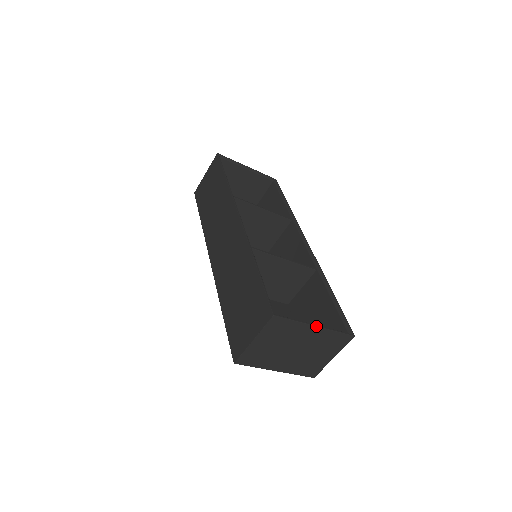
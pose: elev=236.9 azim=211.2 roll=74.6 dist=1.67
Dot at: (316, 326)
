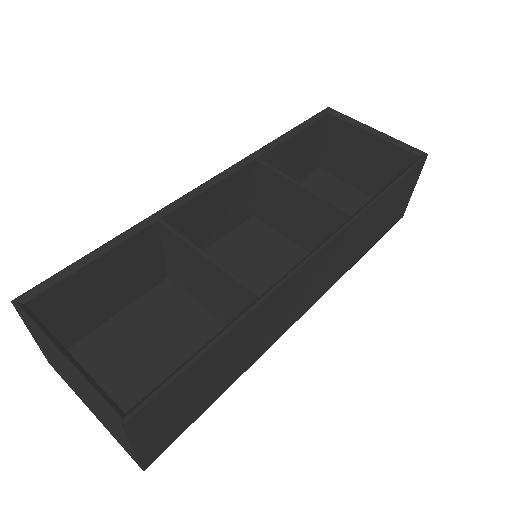
Dot at: (61, 356)
